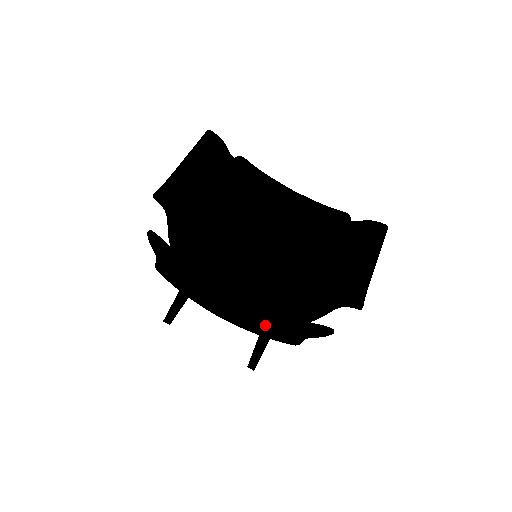
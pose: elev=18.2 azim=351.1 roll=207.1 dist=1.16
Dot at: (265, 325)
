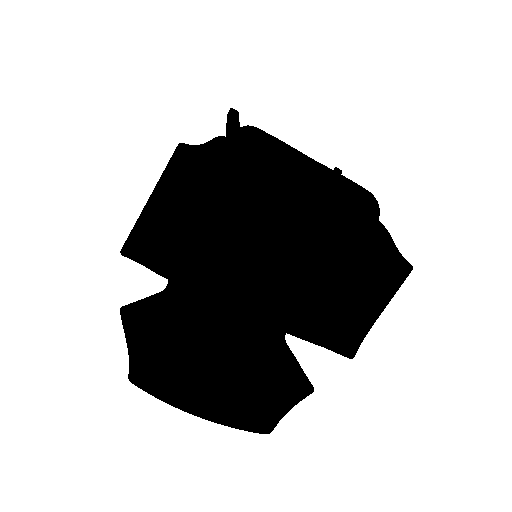
Dot at: (239, 417)
